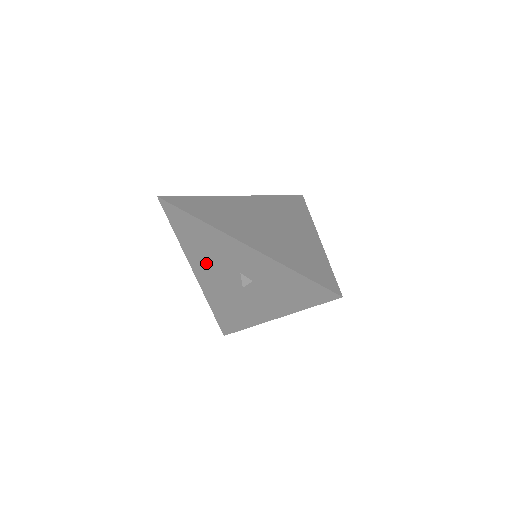
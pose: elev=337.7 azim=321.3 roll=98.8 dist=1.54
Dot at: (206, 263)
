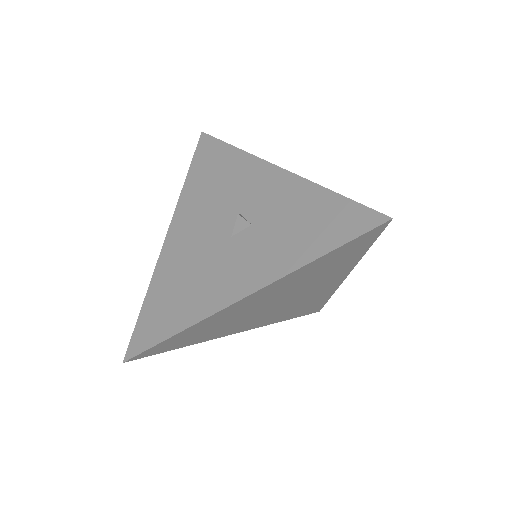
Dot at: (199, 210)
